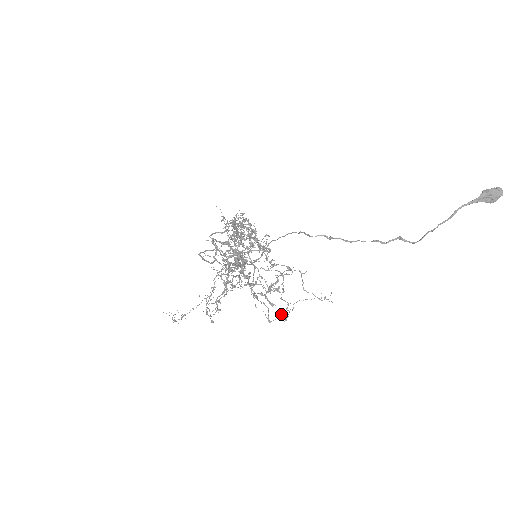
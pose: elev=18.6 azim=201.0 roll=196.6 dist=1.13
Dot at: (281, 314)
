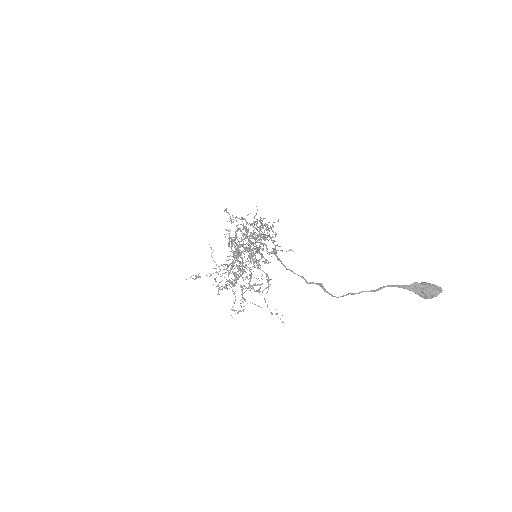
Dot at: (244, 309)
